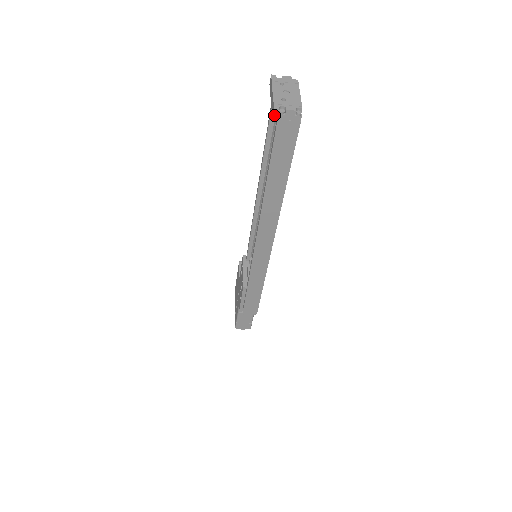
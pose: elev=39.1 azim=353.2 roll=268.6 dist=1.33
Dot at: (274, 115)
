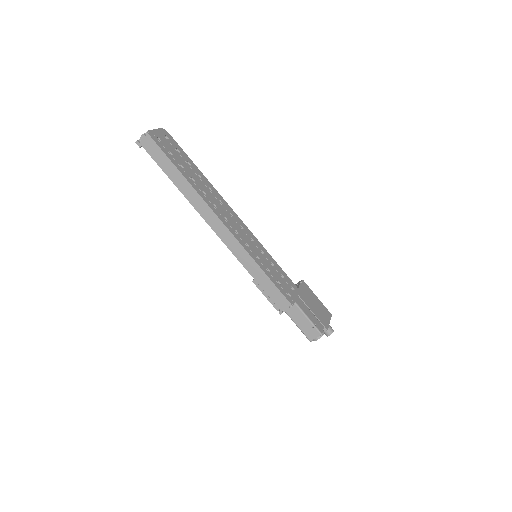
Dot at: (139, 145)
